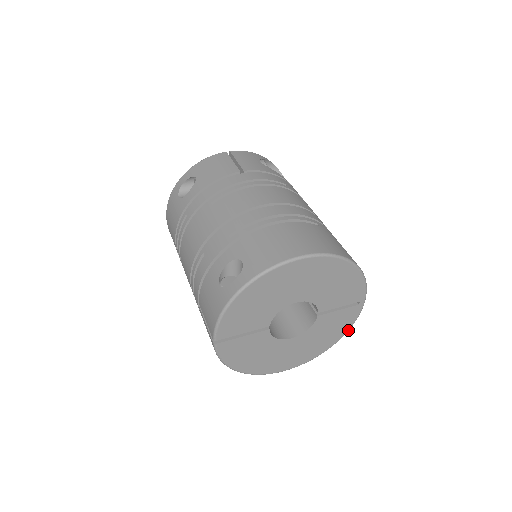
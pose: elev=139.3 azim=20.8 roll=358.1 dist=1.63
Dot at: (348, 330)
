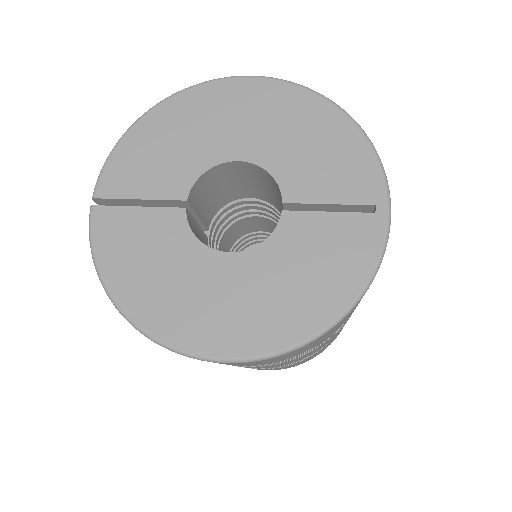
Dot at: (364, 287)
